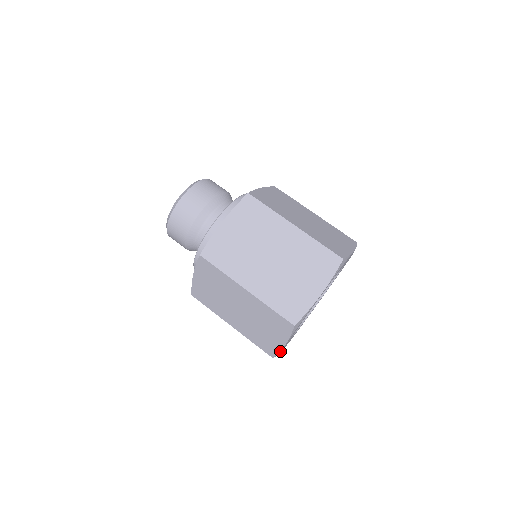
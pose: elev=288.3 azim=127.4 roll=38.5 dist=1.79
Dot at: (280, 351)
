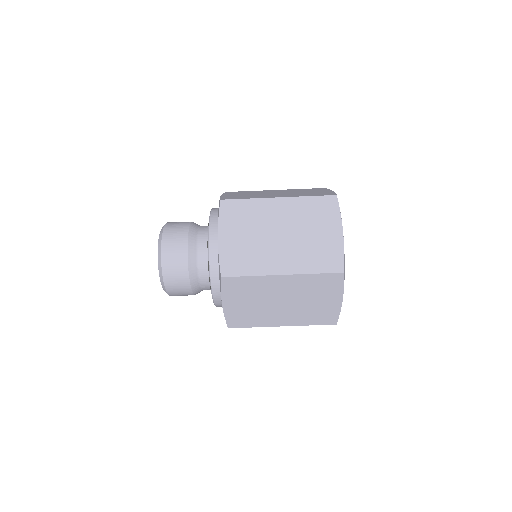
Dot at: (340, 311)
